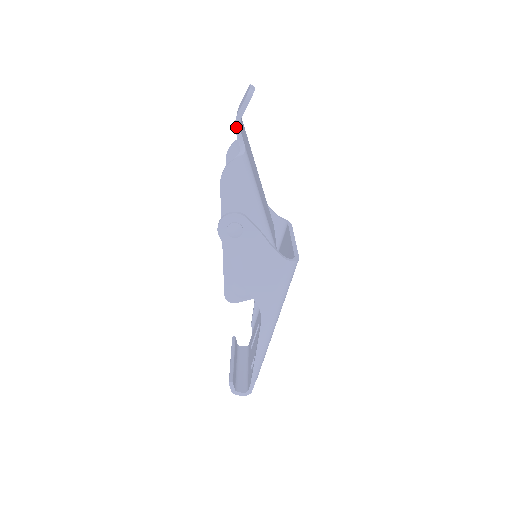
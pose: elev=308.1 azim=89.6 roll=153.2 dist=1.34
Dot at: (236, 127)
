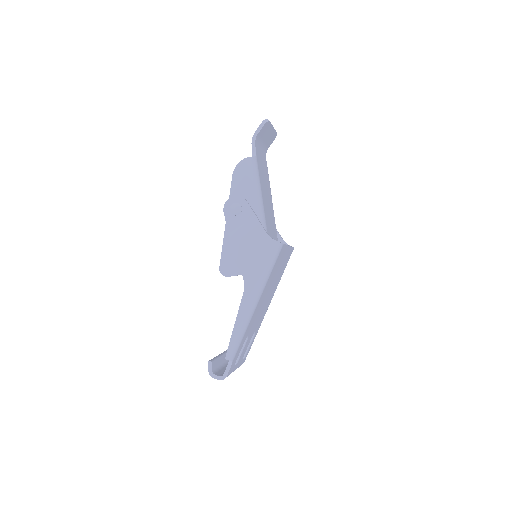
Dot at: (252, 141)
